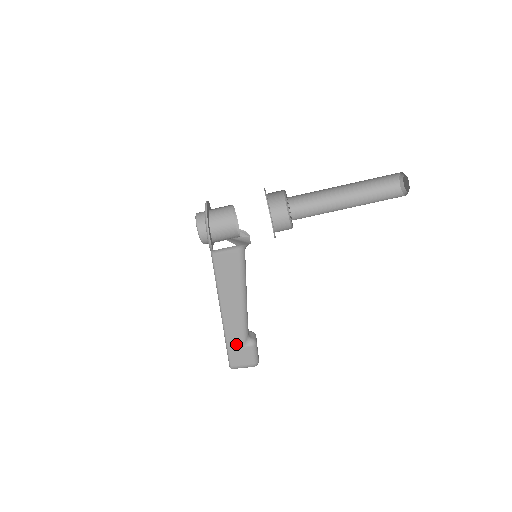
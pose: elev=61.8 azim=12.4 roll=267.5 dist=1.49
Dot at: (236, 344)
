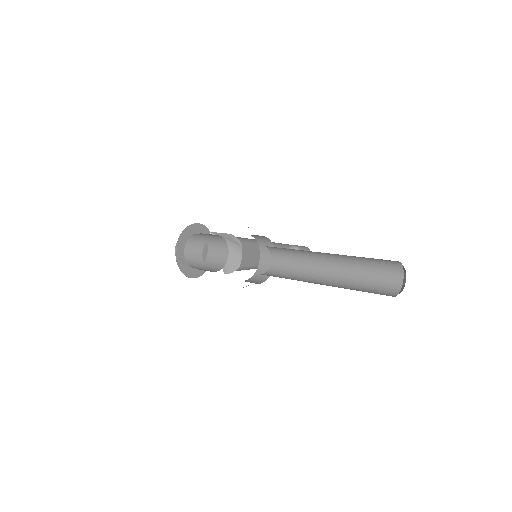
Dot at: occluded
